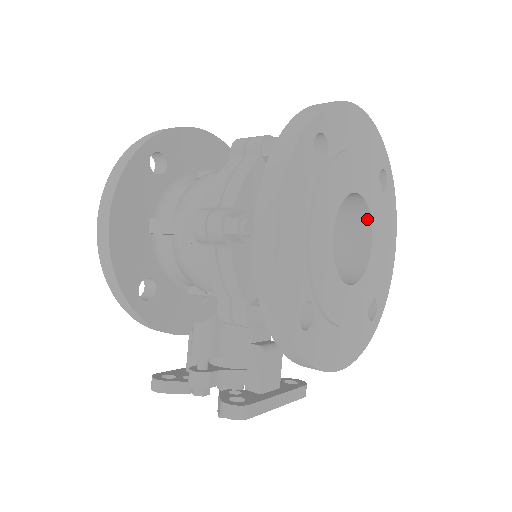
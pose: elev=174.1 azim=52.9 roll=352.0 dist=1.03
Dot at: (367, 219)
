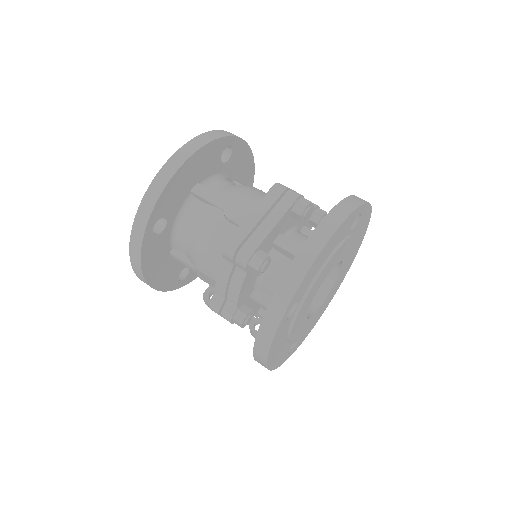
Dot at: occluded
